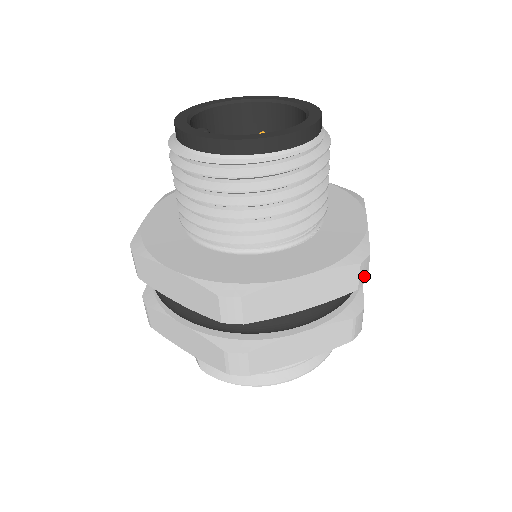
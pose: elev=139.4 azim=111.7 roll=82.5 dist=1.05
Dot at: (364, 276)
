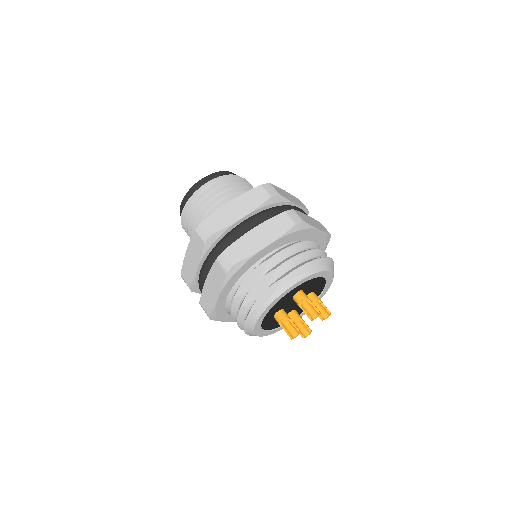
Dot at: occluded
